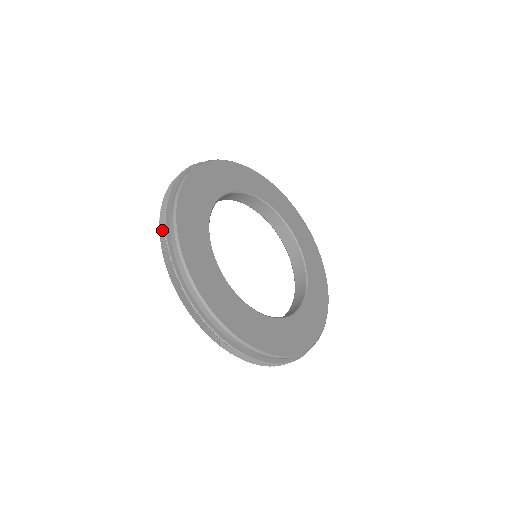
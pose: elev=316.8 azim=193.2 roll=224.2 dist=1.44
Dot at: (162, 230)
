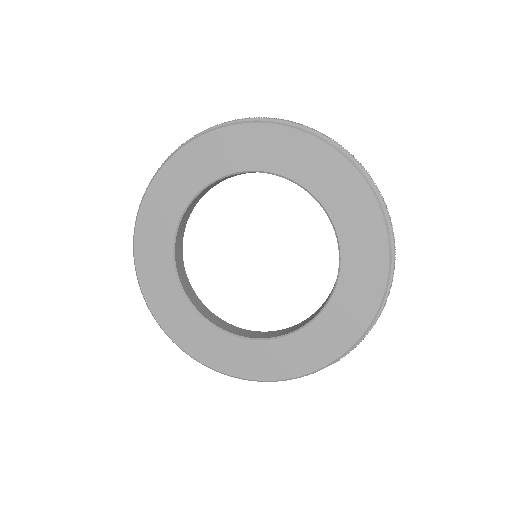
Dot at: occluded
